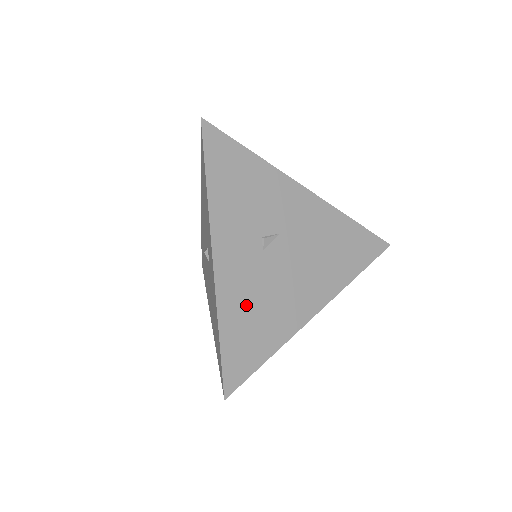
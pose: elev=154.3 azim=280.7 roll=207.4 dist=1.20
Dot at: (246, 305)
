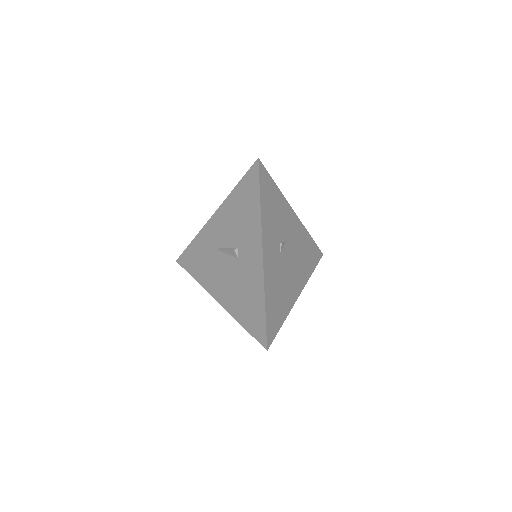
Dot at: (275, 287)
